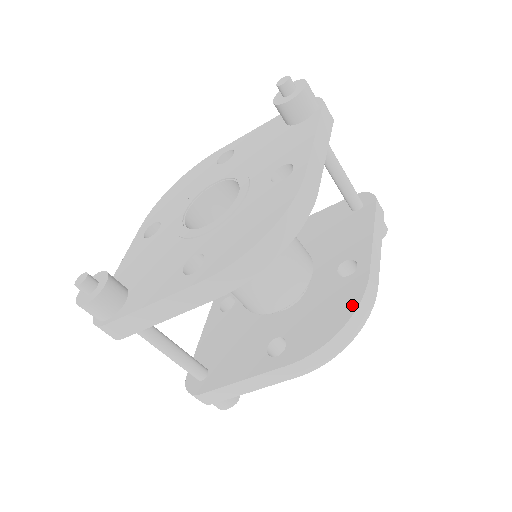
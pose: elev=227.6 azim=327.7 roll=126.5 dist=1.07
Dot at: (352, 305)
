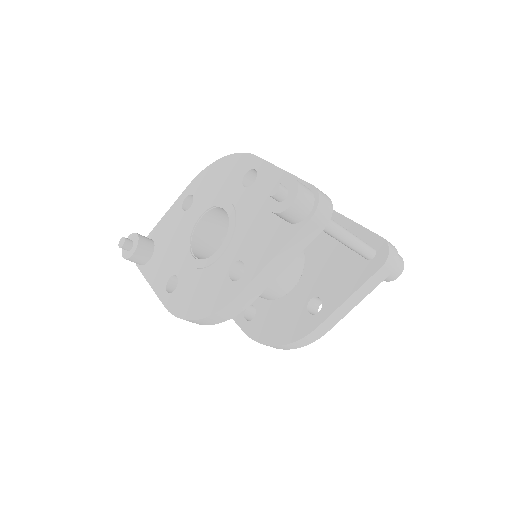
Dot at: (291, 338)
